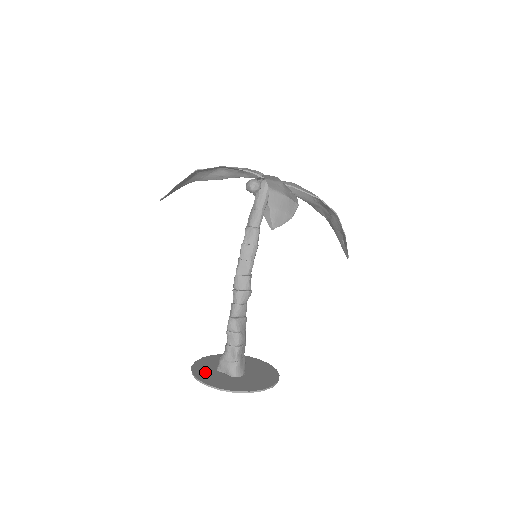
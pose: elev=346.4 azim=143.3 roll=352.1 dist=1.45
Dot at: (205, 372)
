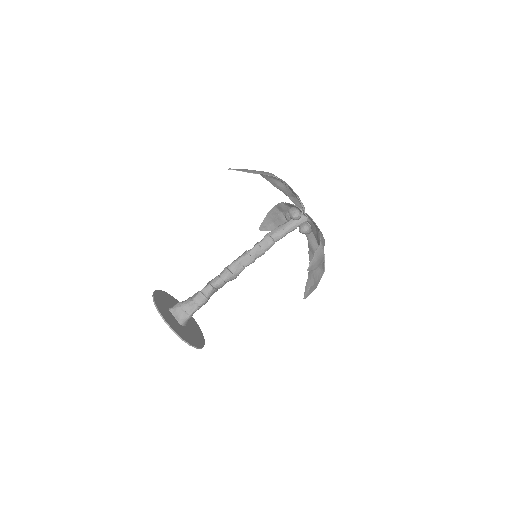
Dot at: (163, 307)
